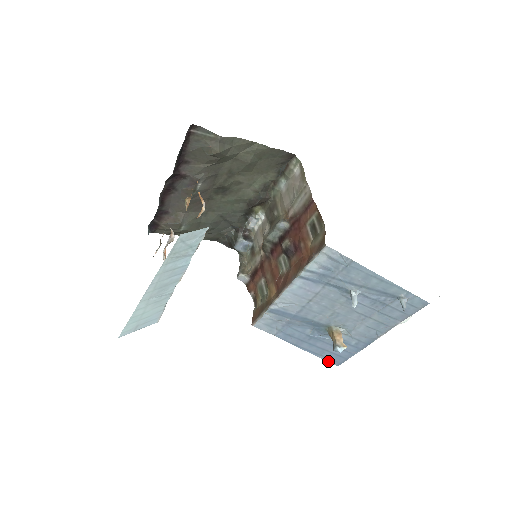
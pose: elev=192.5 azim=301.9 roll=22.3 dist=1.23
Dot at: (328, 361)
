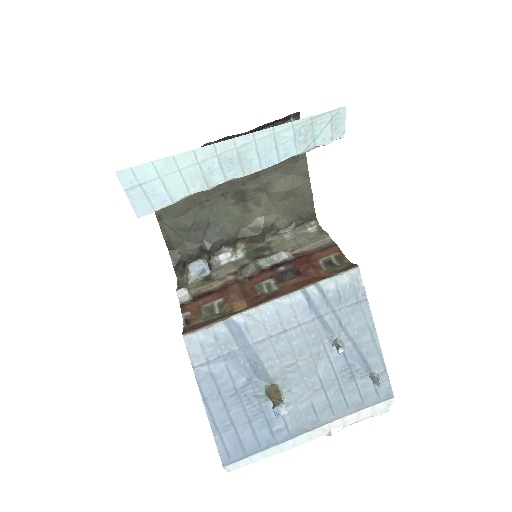
Dot at: (219, 450)
